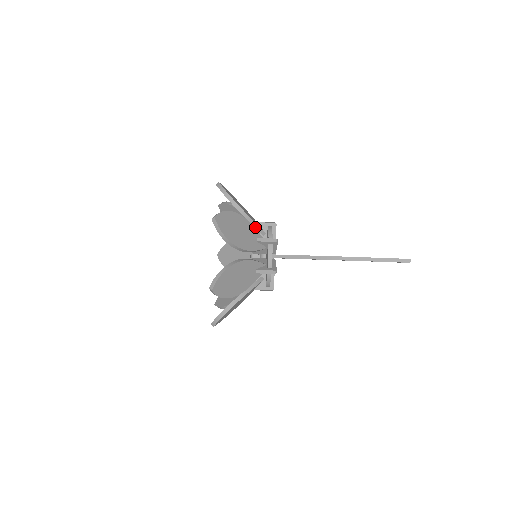
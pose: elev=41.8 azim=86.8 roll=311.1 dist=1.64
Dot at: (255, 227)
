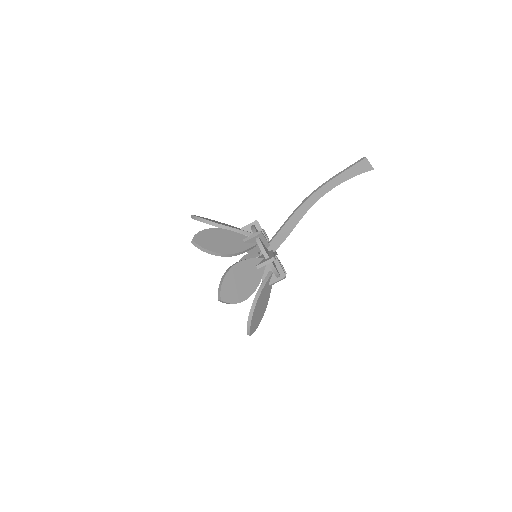
Dot at: occluded
